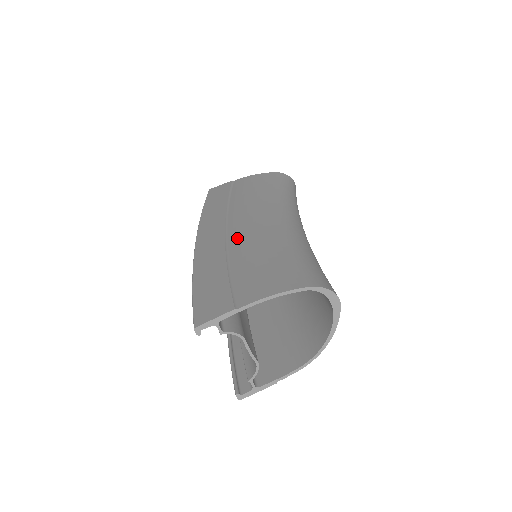
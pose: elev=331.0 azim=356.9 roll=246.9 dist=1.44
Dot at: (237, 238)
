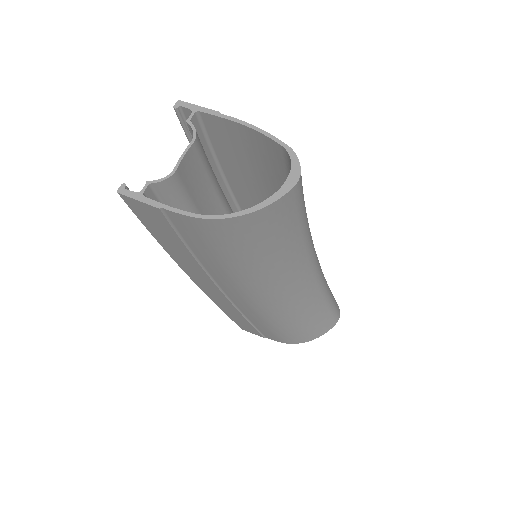
Dot at: occluded
